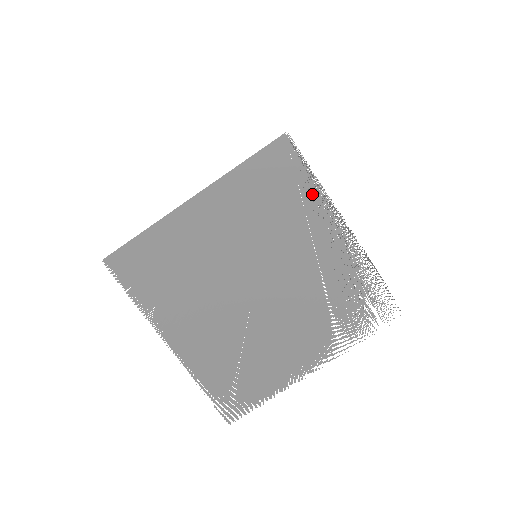
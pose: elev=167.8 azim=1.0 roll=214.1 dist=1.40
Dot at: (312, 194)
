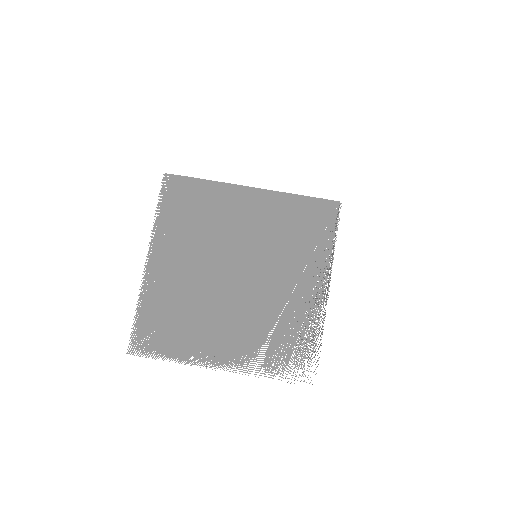
Dot at: (324, 250)
